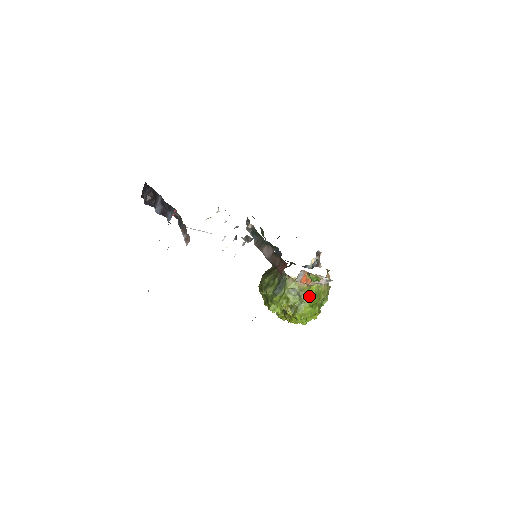
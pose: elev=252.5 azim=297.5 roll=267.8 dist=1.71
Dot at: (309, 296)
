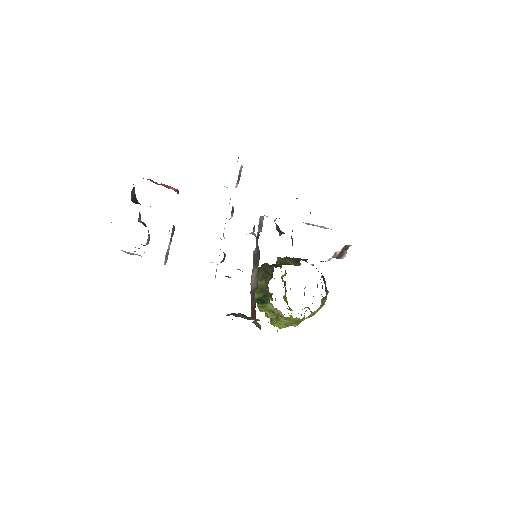
Dot at: (287, 320)
